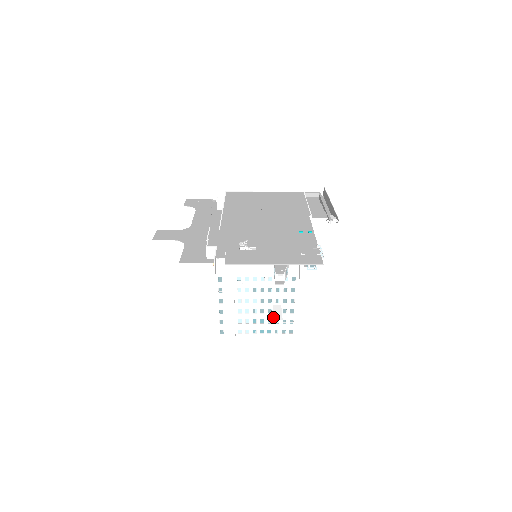
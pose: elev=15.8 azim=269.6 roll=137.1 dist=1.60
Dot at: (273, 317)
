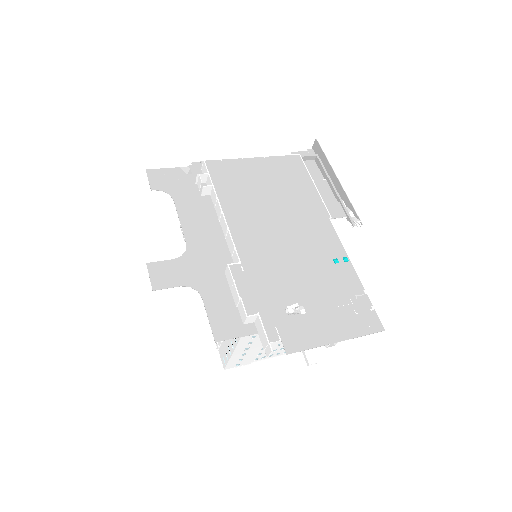
Dot at: (307, 360)
